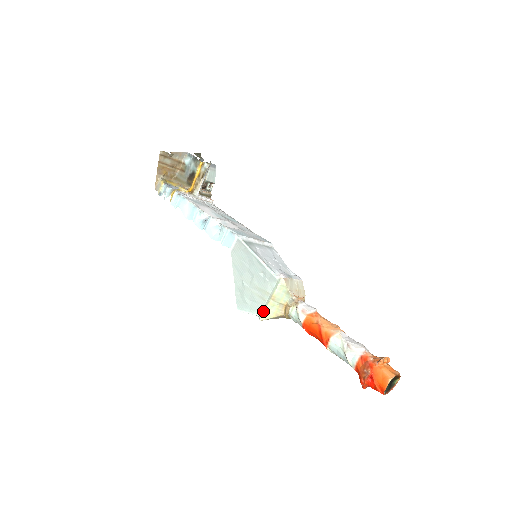
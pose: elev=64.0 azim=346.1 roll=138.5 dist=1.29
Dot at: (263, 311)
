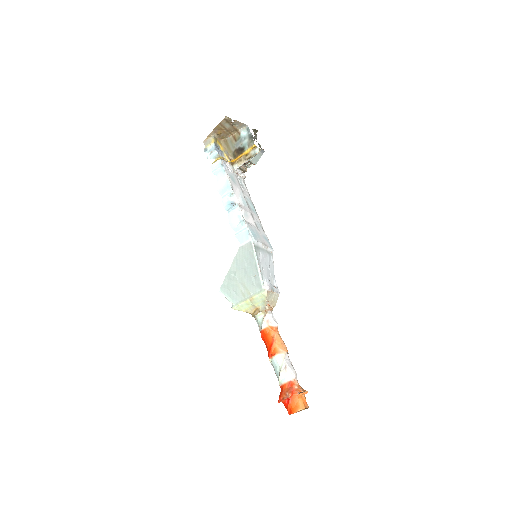
Dot at: (238, 303)
